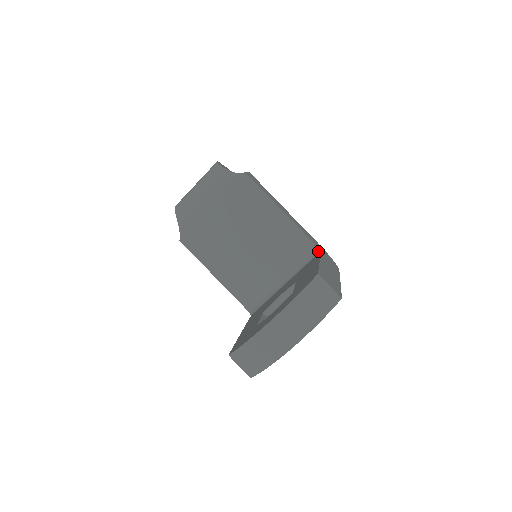
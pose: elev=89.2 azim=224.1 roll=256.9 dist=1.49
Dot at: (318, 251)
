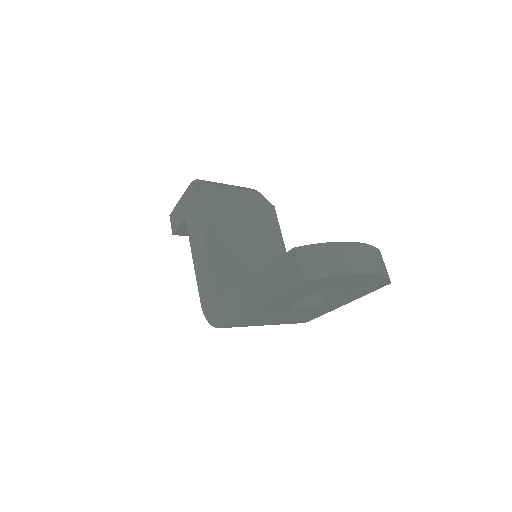
Dot at: occluded
